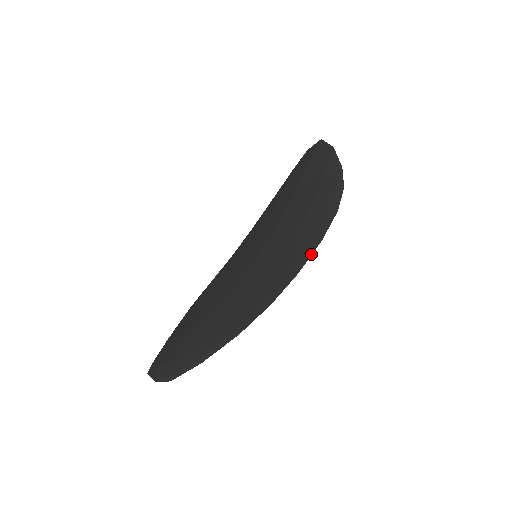
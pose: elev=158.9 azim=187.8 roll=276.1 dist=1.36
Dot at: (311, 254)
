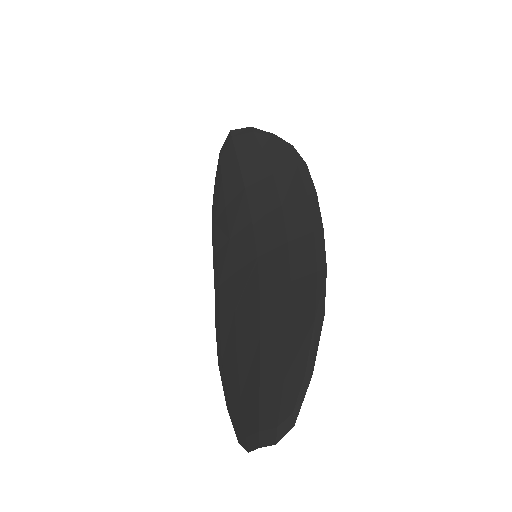
Dot at: (318, 207)
